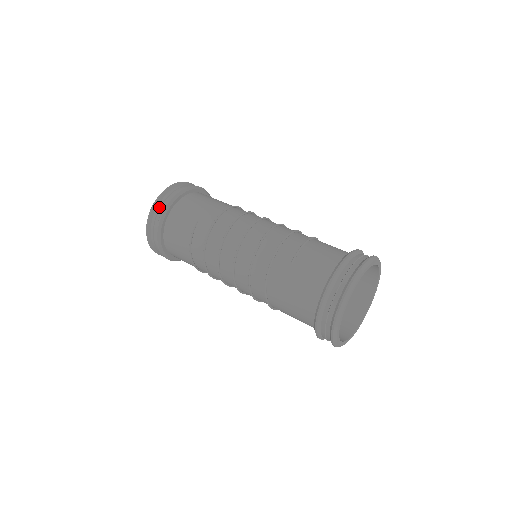
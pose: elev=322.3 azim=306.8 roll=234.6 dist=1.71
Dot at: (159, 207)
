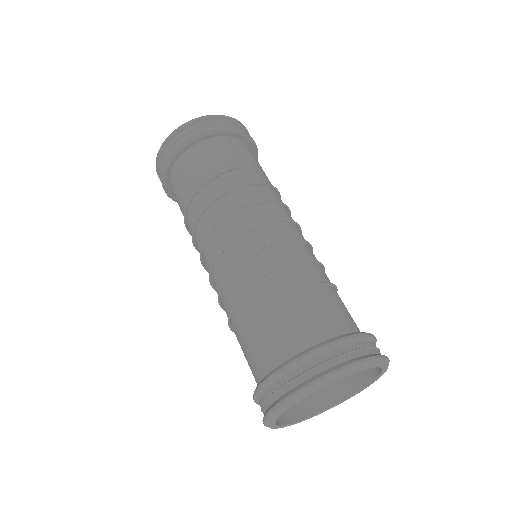
Dot at: (217, 122)
